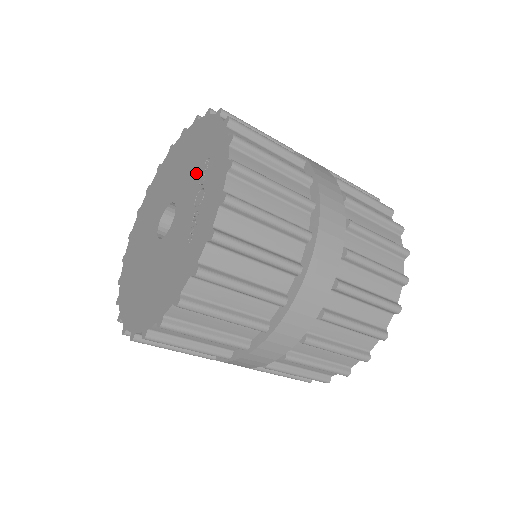
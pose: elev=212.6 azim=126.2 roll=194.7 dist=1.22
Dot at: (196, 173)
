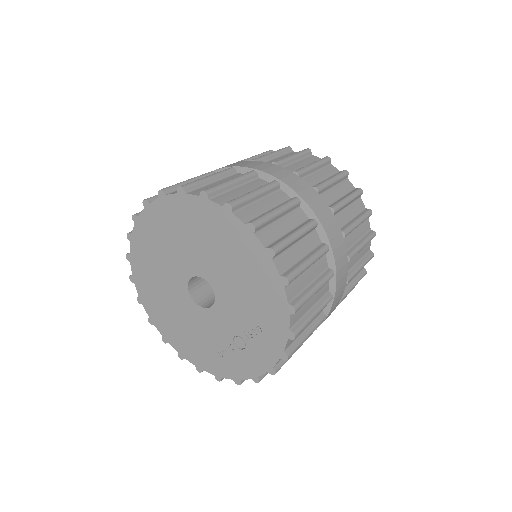
Dot at: (245, 317)
